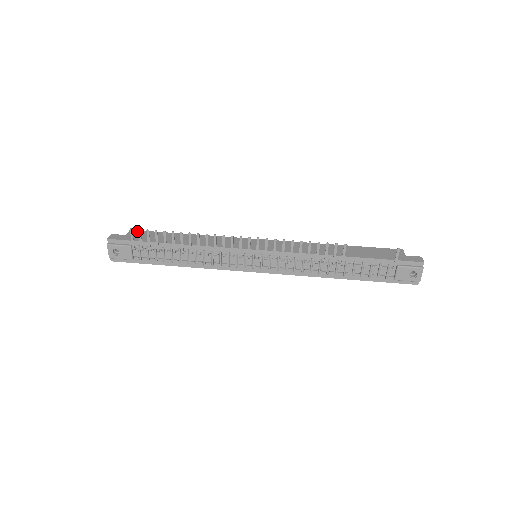
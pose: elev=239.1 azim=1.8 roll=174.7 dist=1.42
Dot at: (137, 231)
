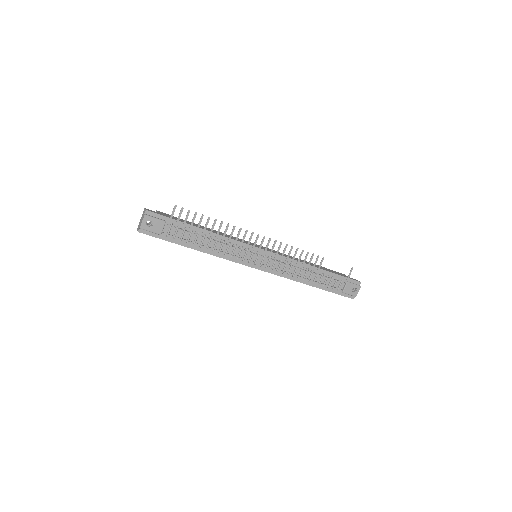
Dot at: (164, 213)
